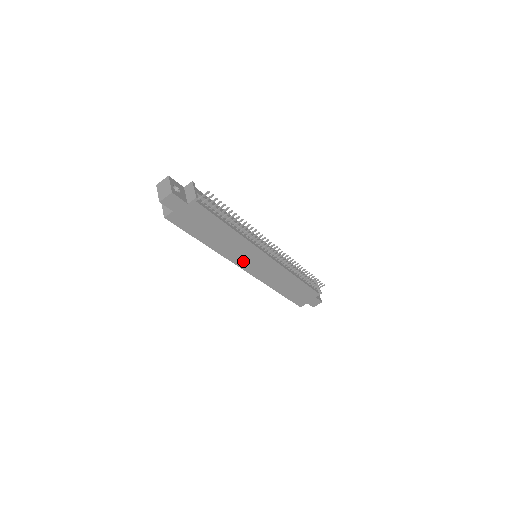
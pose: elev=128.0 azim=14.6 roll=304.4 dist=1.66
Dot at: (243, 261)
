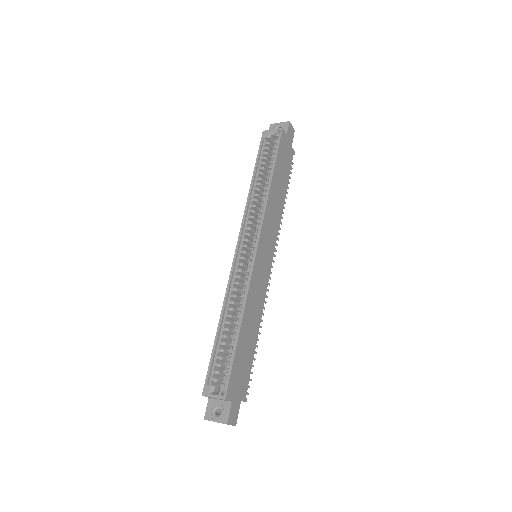
Dot at: (265, 235)
